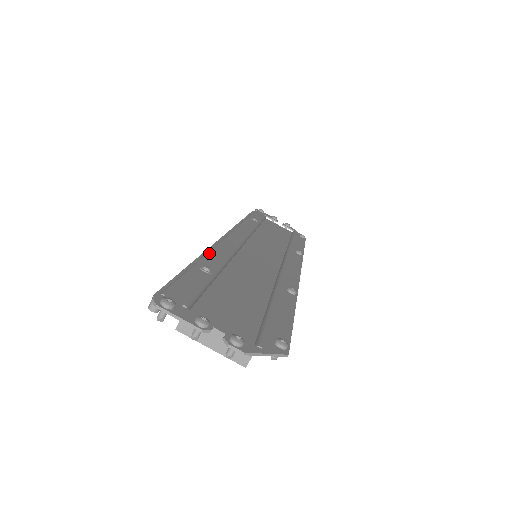
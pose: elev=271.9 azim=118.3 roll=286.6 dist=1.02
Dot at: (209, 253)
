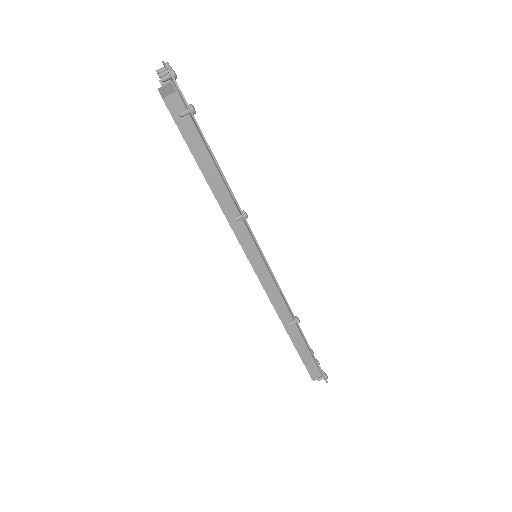
Dot at: occluded
